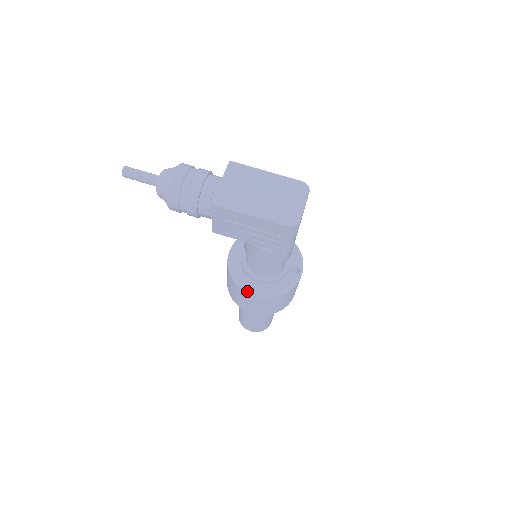
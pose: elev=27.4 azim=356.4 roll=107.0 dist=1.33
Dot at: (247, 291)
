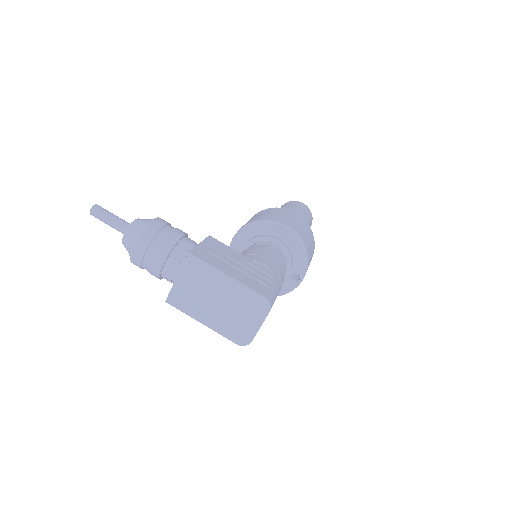
Dot at: occluded
